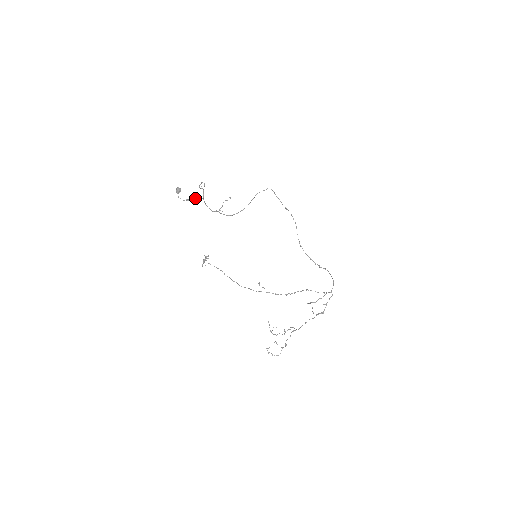
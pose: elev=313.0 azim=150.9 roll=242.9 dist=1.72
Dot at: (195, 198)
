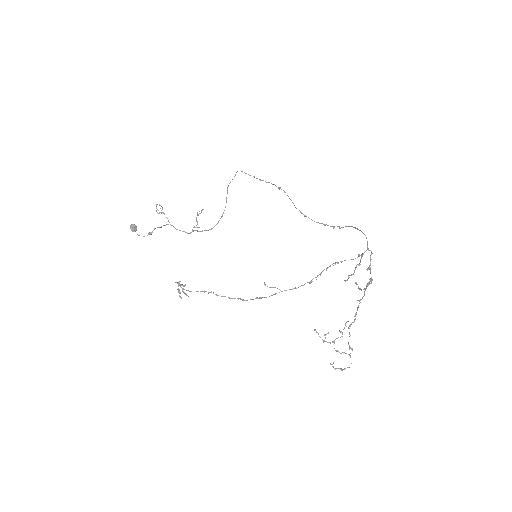
Dot at: (158, 227)
